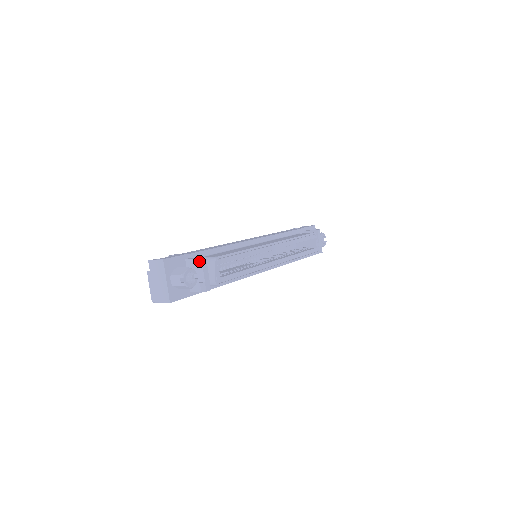
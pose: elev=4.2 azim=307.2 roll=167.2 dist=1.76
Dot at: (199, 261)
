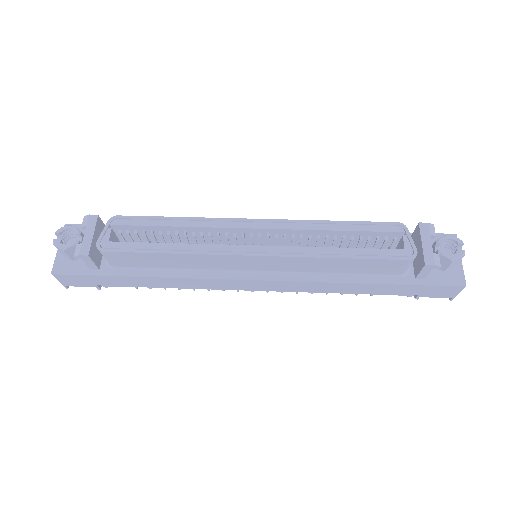
Dot at: (86, 218)
